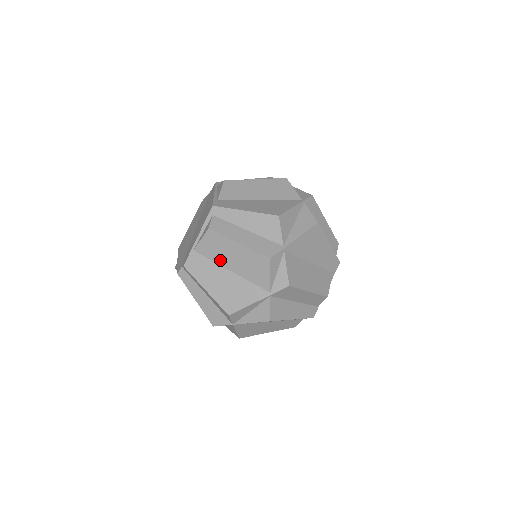
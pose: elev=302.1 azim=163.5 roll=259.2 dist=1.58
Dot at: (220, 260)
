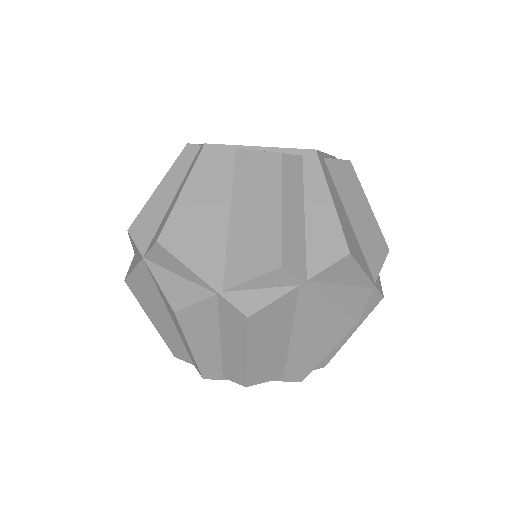
Dot at: (240, 193)
